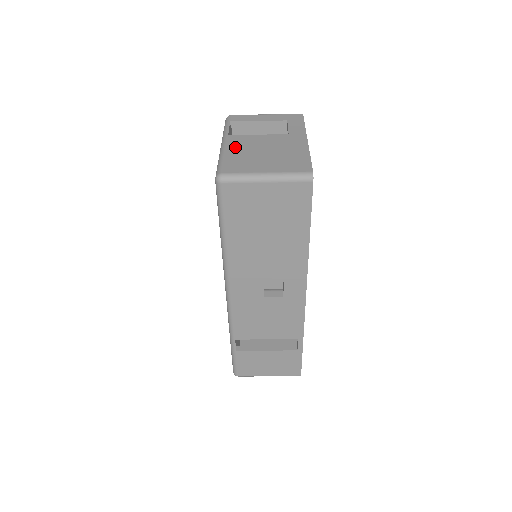
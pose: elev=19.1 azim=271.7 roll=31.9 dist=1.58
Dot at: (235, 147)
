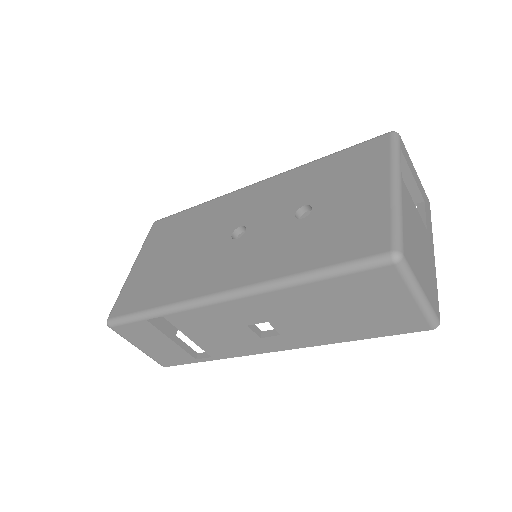
Dot at: (407, 210)
